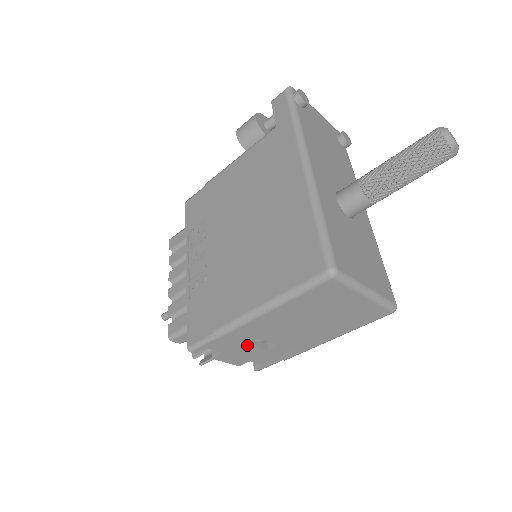
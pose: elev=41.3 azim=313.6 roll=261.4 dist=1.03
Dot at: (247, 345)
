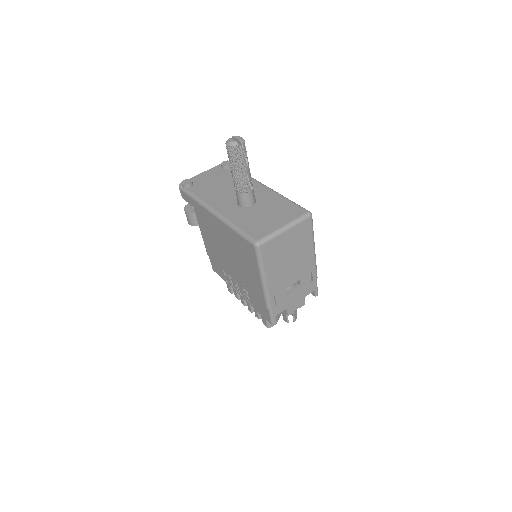
Dot at: (288, 296)
